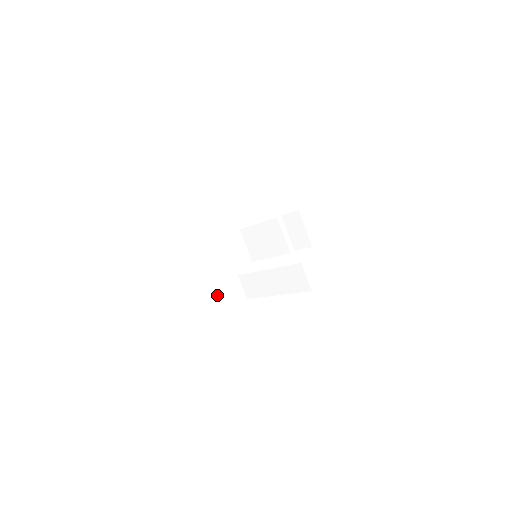
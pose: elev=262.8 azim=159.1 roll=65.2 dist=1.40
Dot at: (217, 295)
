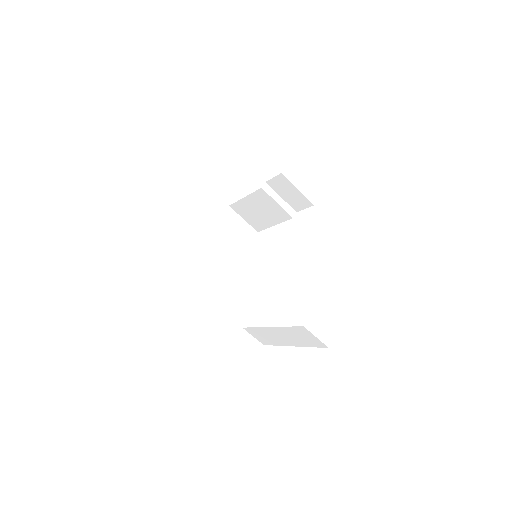
Dot at: (229, 365)
